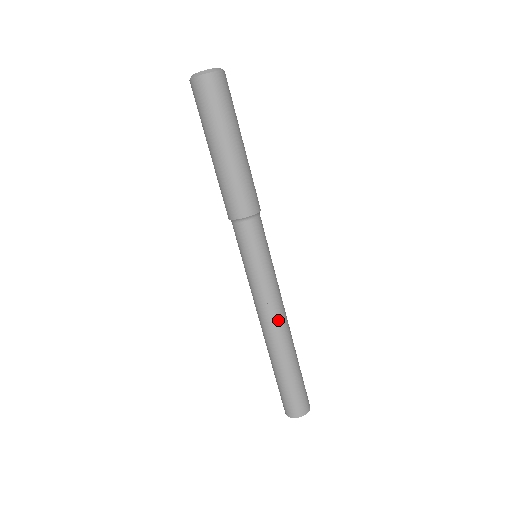
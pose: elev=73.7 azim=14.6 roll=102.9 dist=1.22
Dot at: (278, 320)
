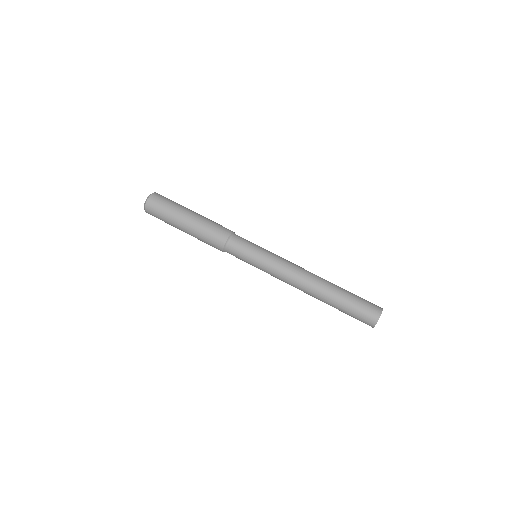
Dot at: (302, 272)
